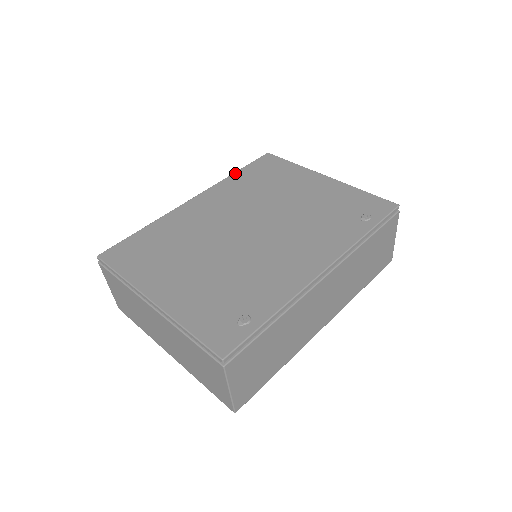
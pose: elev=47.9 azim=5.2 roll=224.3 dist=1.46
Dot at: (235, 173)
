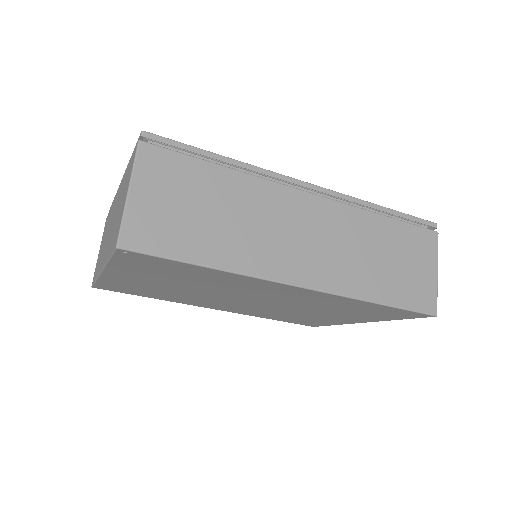
Dot at: occluded
